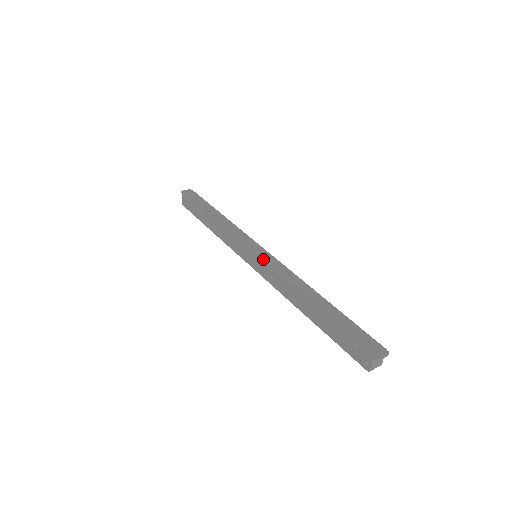
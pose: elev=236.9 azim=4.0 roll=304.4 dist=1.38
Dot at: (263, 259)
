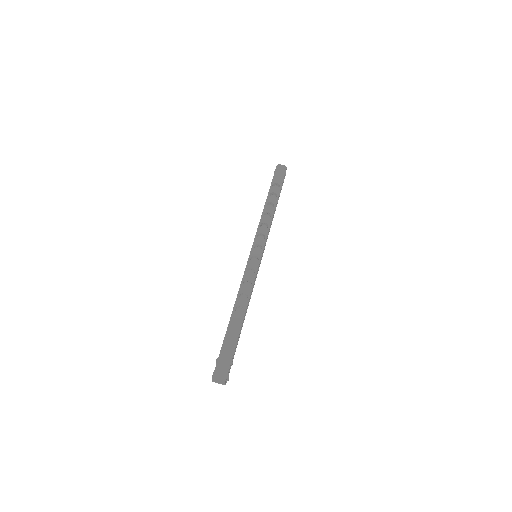
Dot at: (249, 263)
